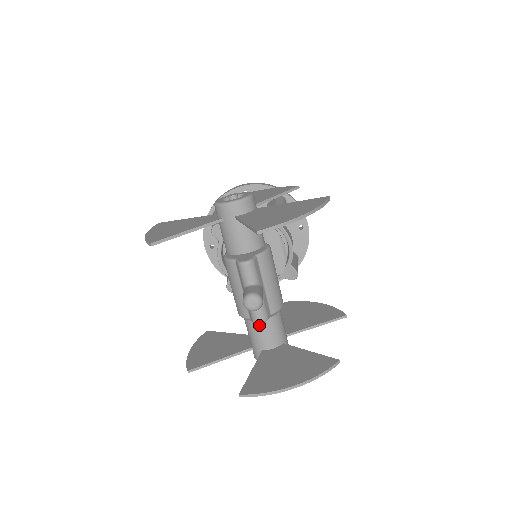
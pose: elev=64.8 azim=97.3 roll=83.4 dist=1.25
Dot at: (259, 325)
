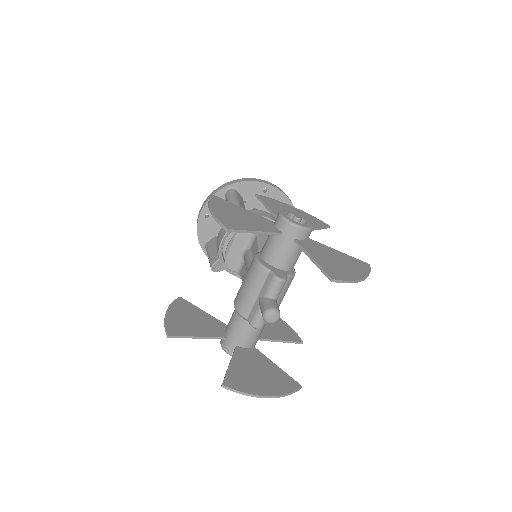
Dot at: (249, 326)
